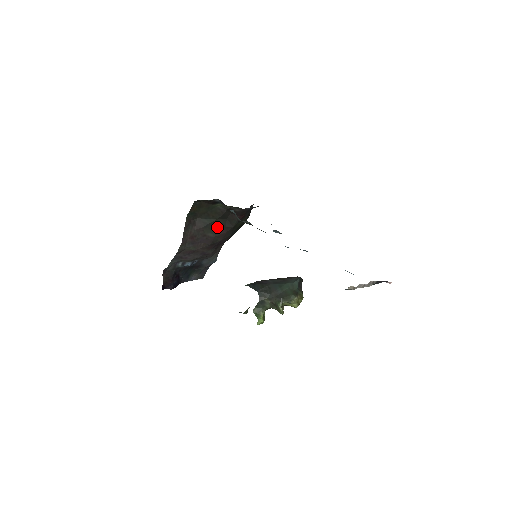
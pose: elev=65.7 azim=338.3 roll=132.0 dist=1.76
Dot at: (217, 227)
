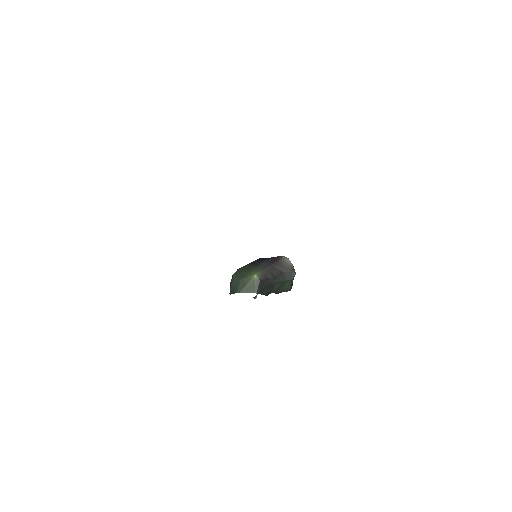
Dot at: occluded
